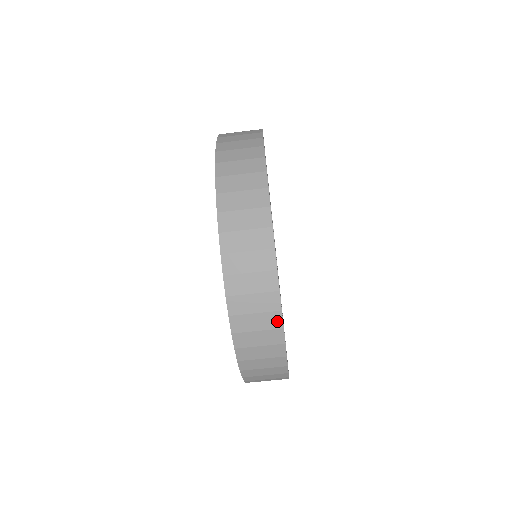
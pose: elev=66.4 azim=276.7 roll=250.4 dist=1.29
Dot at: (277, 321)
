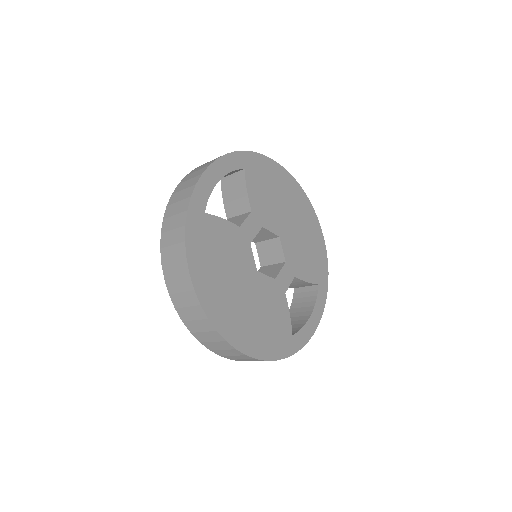
Dot at: (302, 346)
